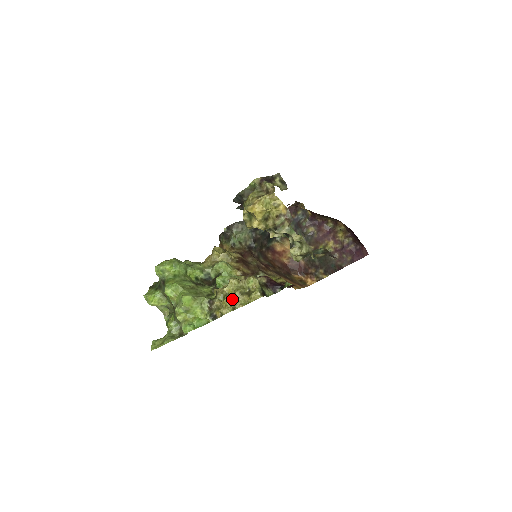
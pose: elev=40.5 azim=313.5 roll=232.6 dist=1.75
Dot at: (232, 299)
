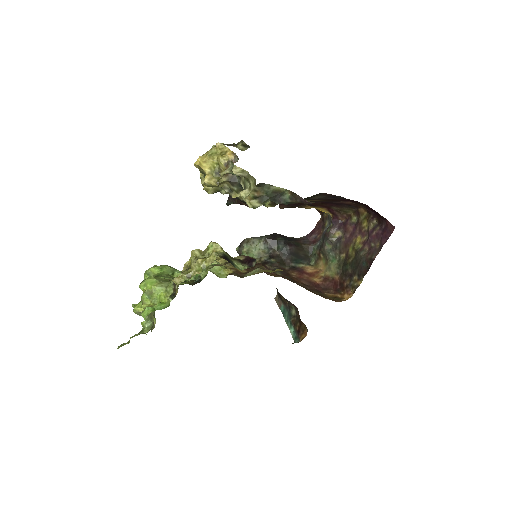
Dot at: (189, 268)
